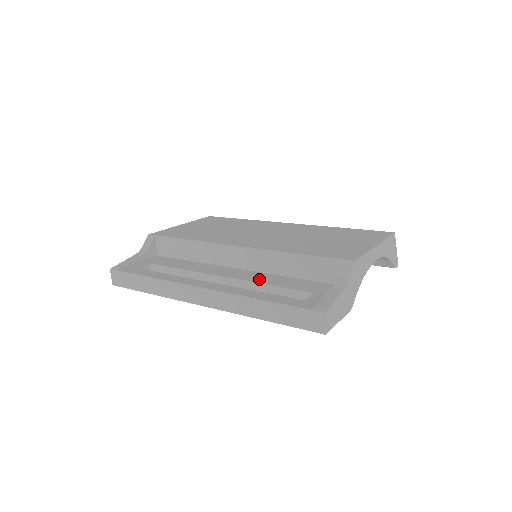
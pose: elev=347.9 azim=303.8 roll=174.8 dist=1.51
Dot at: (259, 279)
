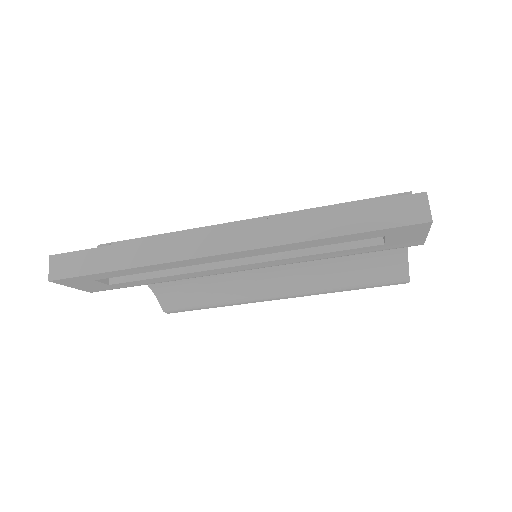
Dot at: occluded
